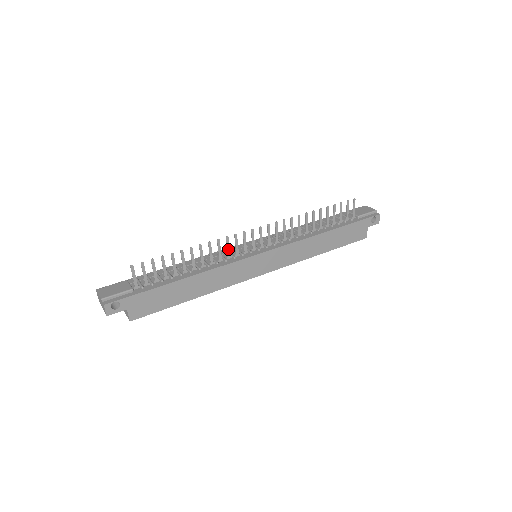
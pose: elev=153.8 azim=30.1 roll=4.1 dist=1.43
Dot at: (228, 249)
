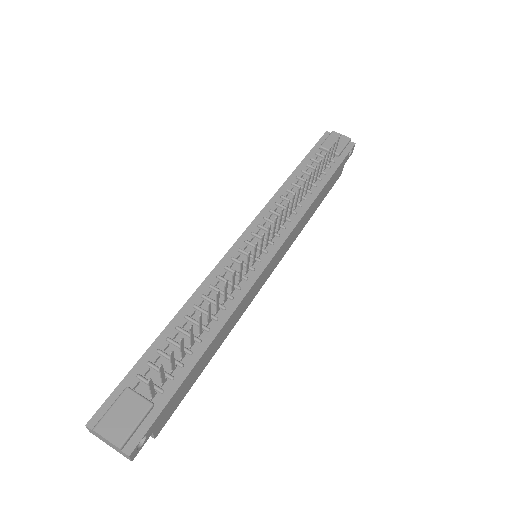
Dot at: (240, 273)
